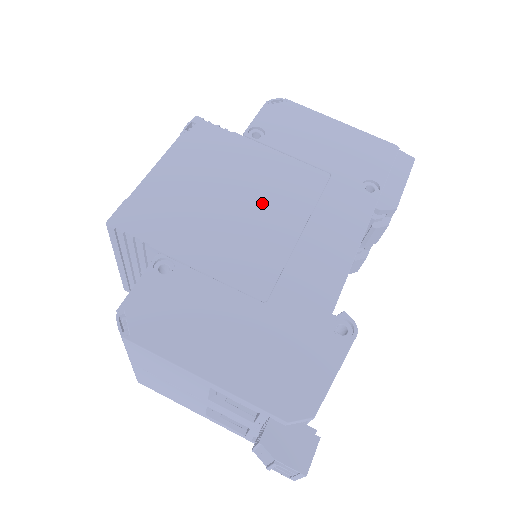
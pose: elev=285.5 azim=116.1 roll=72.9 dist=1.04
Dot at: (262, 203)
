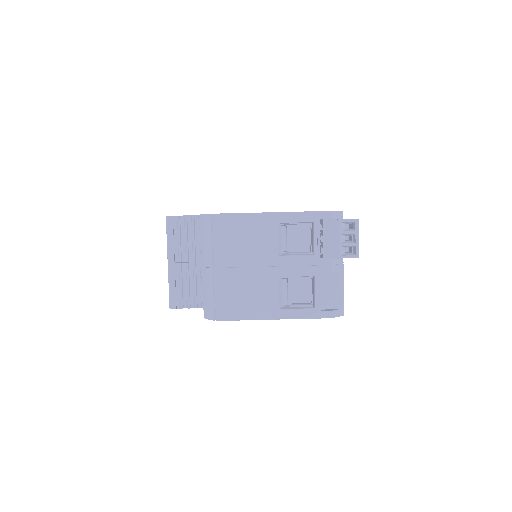
Dot at: occluded
